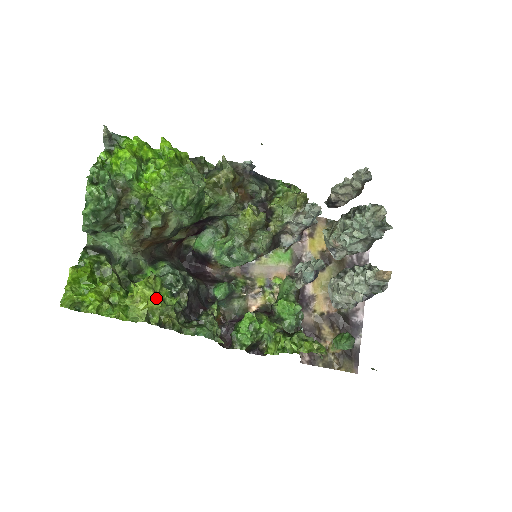
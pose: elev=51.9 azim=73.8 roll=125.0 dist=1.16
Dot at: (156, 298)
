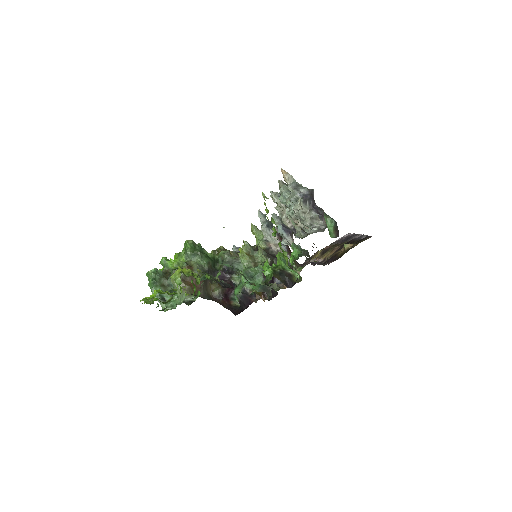
Dot at: (187, 269)
